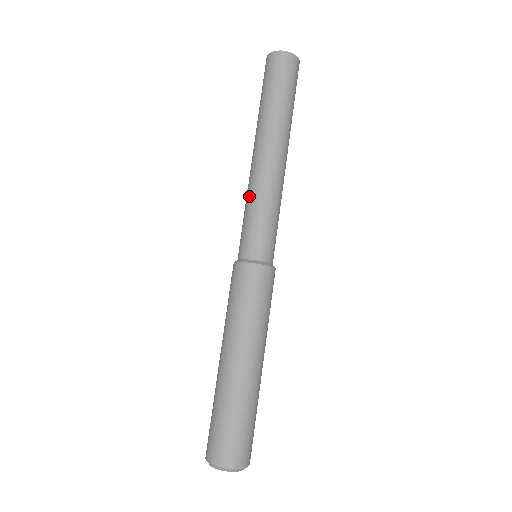
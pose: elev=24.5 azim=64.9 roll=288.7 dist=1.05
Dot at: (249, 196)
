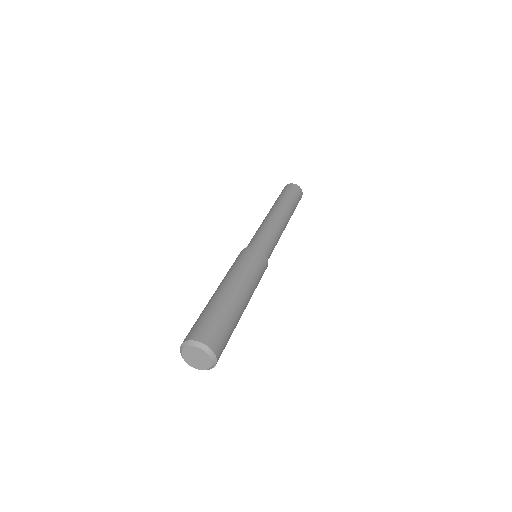
Dot at: occluded
